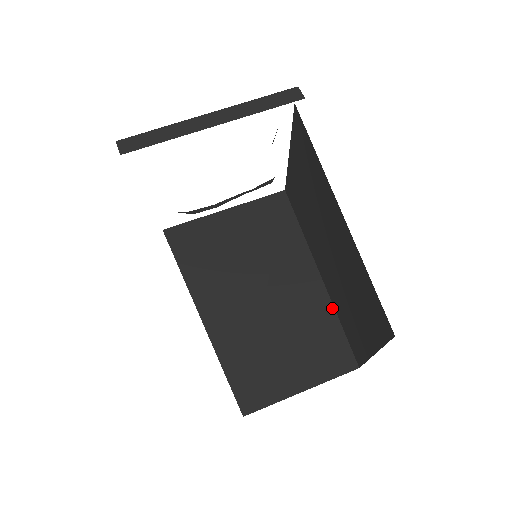
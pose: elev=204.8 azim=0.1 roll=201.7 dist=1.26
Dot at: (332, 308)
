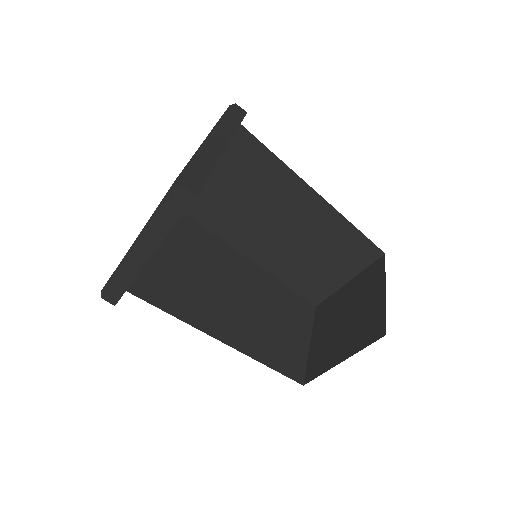
Dot at: (275, 279)
